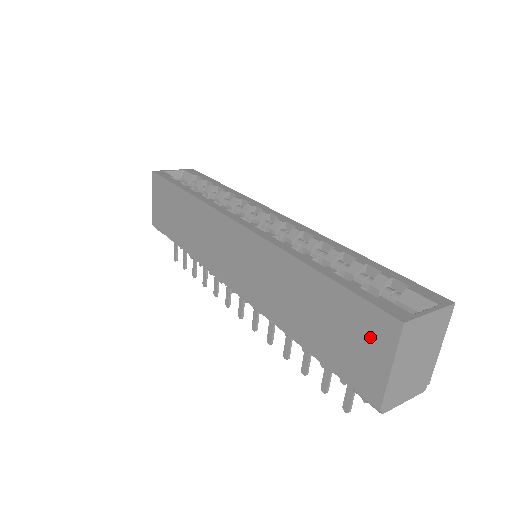
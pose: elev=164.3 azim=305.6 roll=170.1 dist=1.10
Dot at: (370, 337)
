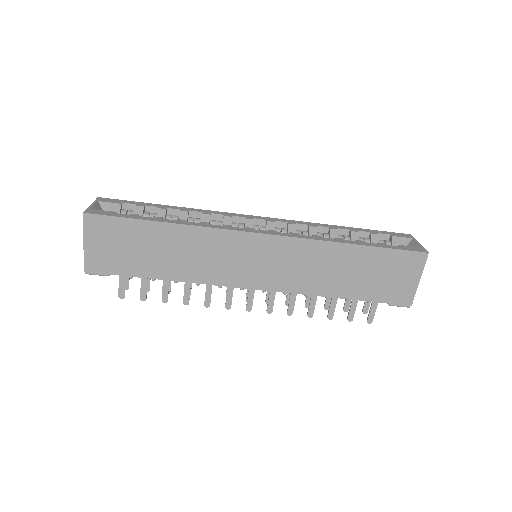
Dot at: (406, 269)
